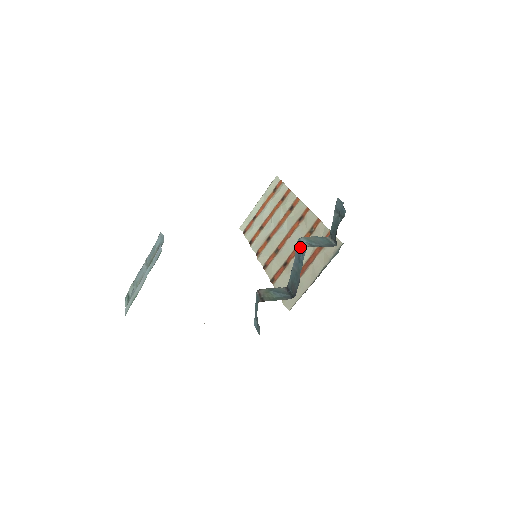
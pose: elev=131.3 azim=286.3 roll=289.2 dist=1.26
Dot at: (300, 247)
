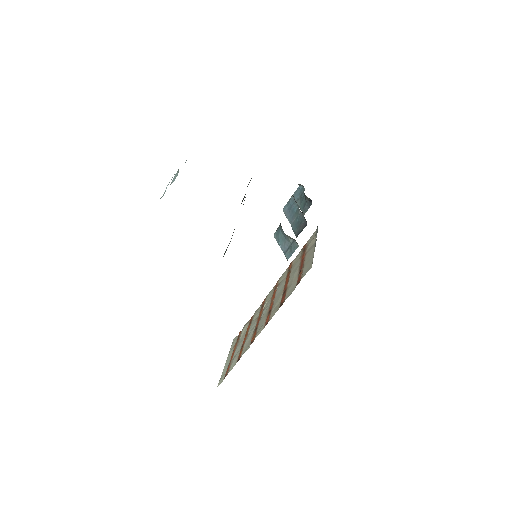
Dot at: (288, 206)
